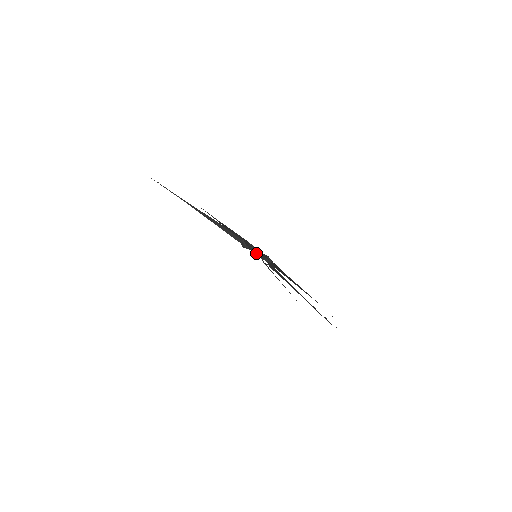
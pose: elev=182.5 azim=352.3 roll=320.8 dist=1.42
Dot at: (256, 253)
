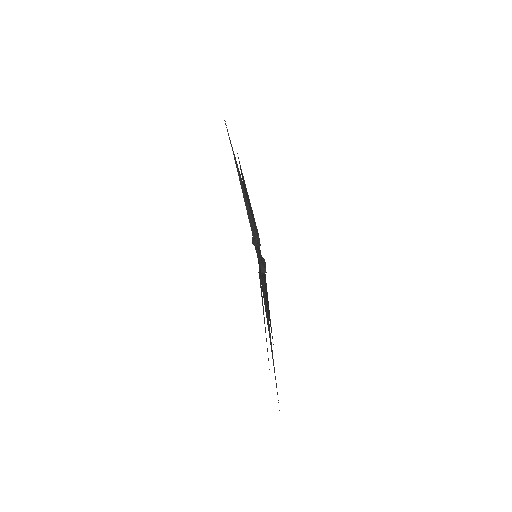
Dot at: (258, 252)
